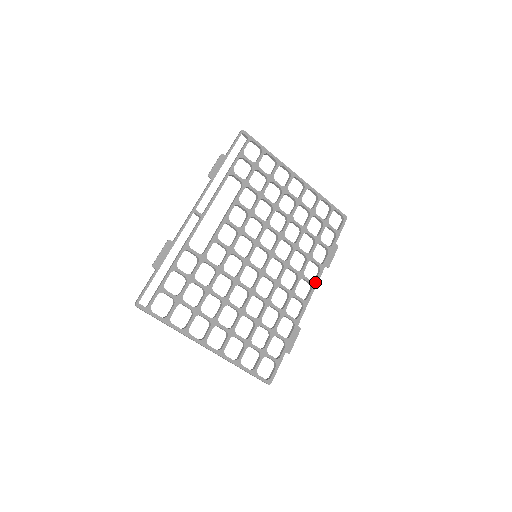
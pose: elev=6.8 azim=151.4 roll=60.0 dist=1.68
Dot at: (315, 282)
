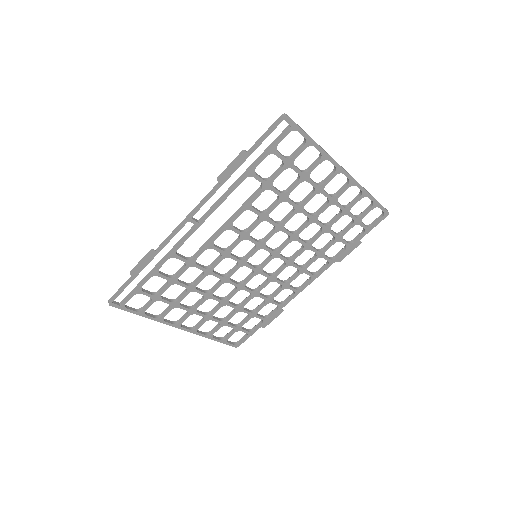
Dot at: (317, 275)
